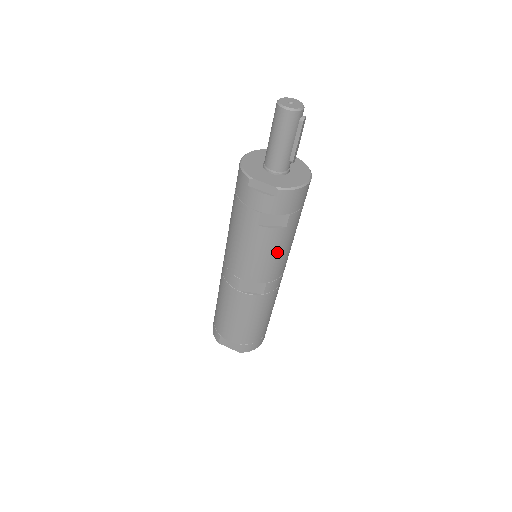
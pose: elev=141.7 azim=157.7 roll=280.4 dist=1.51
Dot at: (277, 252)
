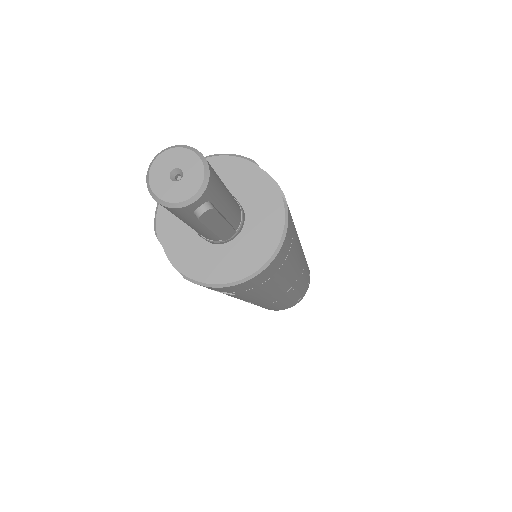
Dot at: (242, 298)
